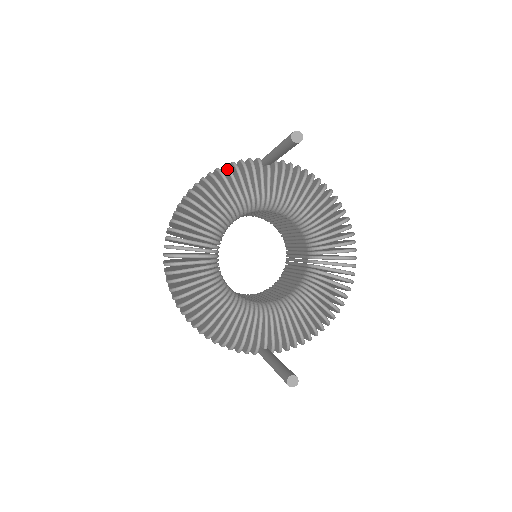
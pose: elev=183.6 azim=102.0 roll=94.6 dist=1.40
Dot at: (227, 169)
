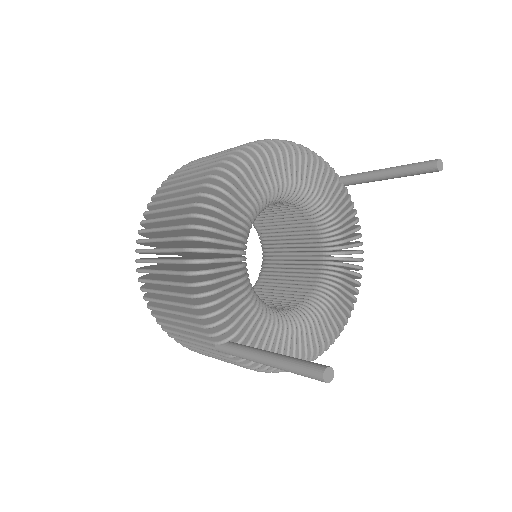
Dot at: (316, 154)
